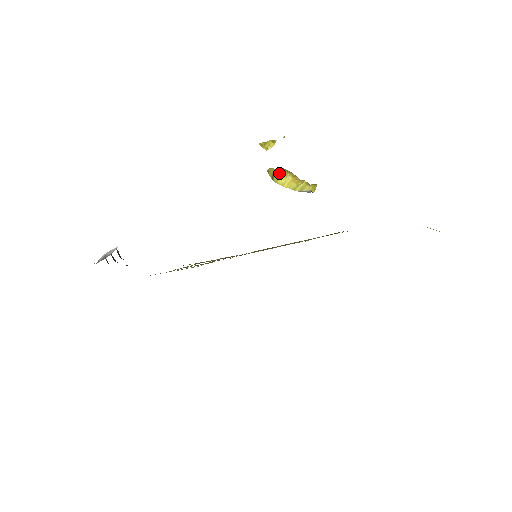
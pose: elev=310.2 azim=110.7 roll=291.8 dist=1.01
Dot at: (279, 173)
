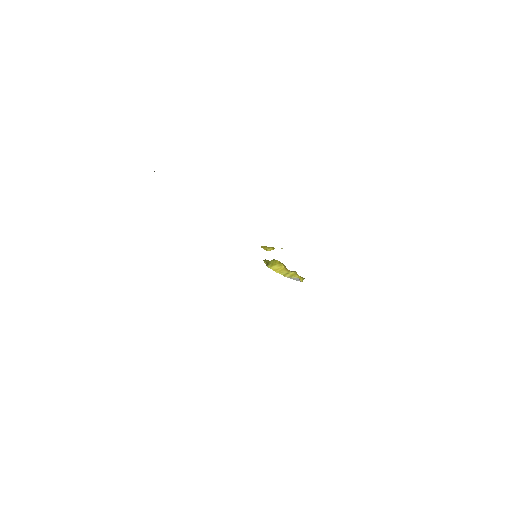
Dot at: (274, 262)
